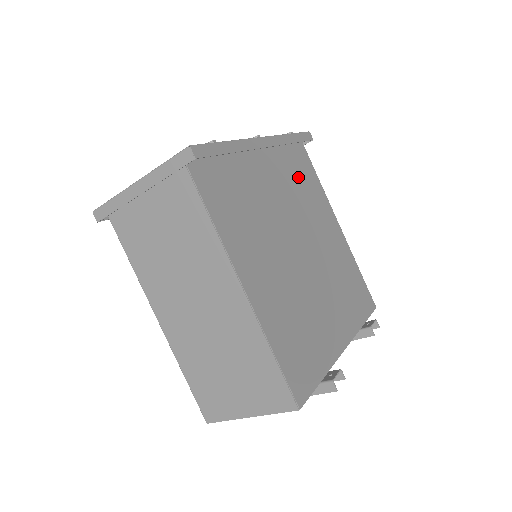
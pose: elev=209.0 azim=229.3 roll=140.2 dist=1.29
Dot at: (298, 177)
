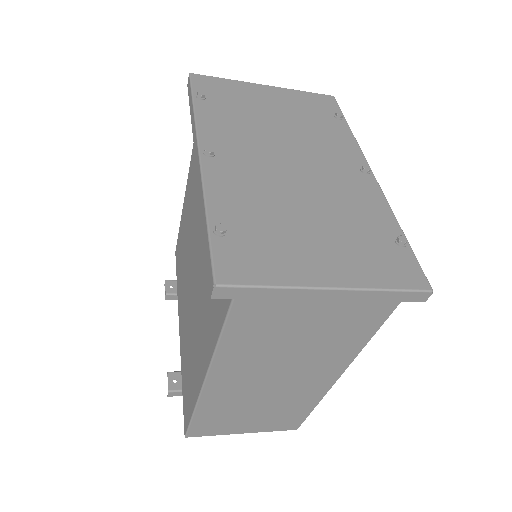
Dot at: occluded
